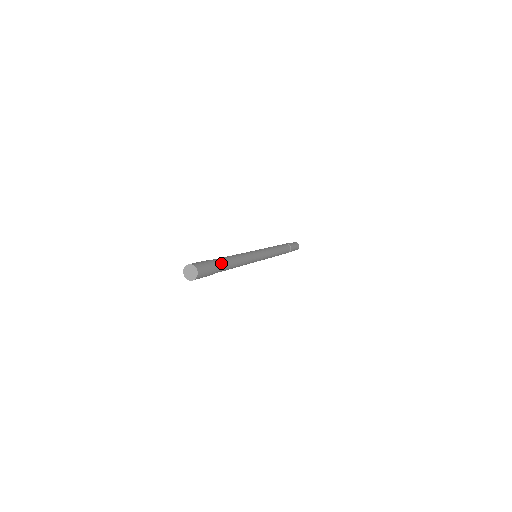
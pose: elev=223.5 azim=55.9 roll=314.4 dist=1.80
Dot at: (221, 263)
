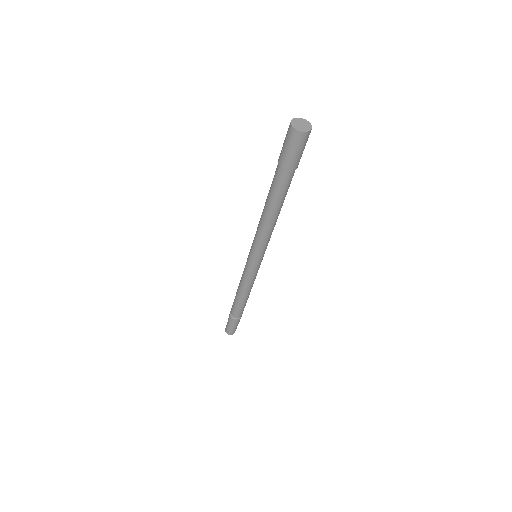
Dot at: occluded
